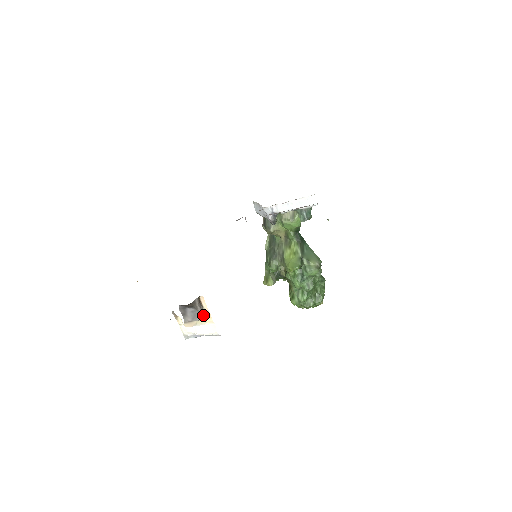
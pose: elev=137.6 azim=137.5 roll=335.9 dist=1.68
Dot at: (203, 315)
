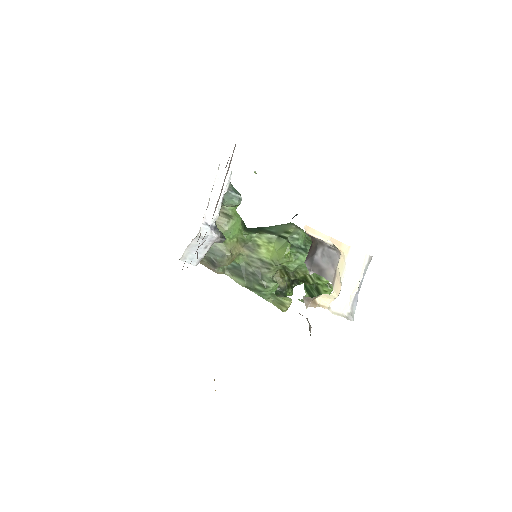
Dot at: (334, 247)
